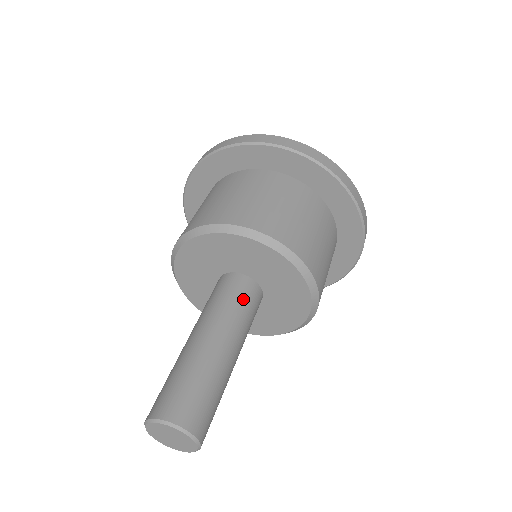
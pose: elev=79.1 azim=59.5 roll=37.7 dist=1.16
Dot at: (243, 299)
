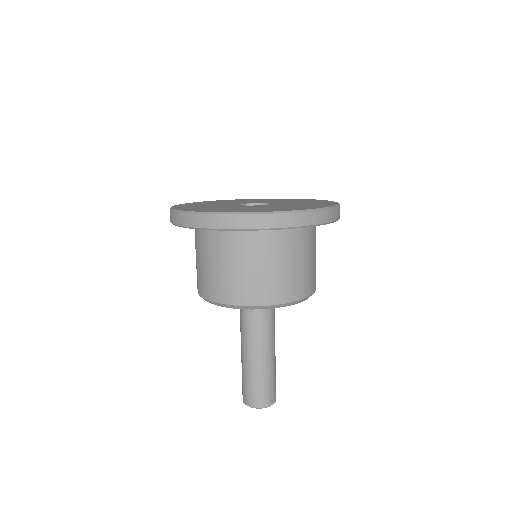
Dot at: (259, 317)
